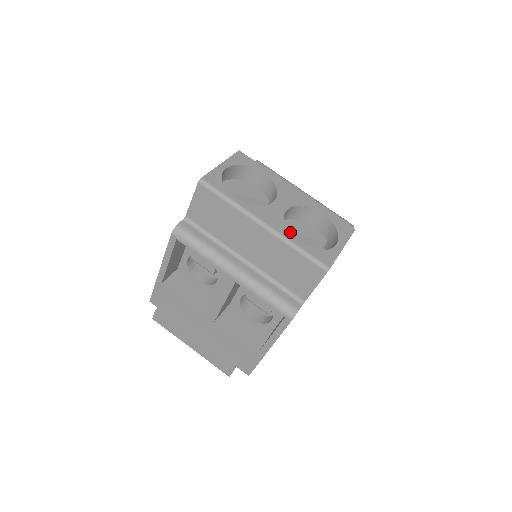
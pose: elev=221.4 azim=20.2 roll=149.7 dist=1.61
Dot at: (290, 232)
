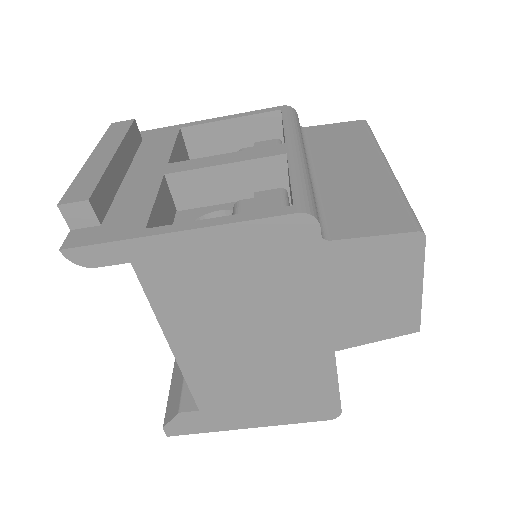
Dot at: occluded
